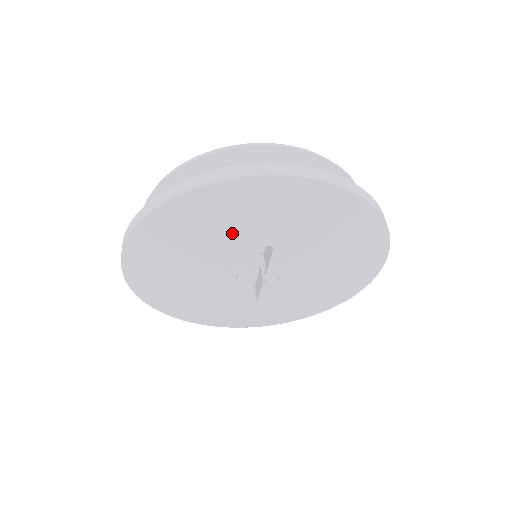
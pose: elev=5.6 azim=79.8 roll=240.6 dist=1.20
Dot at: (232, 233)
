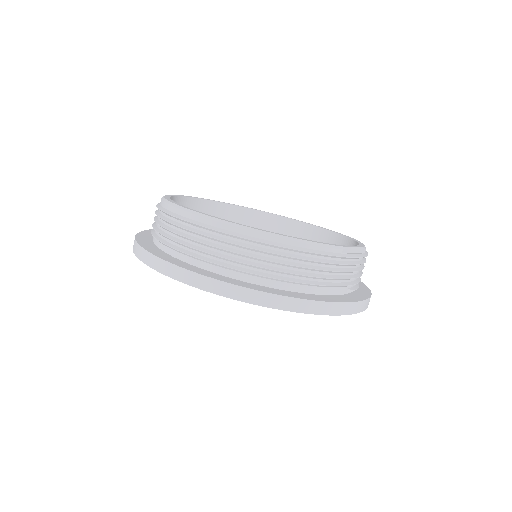
Dot at: occluded
